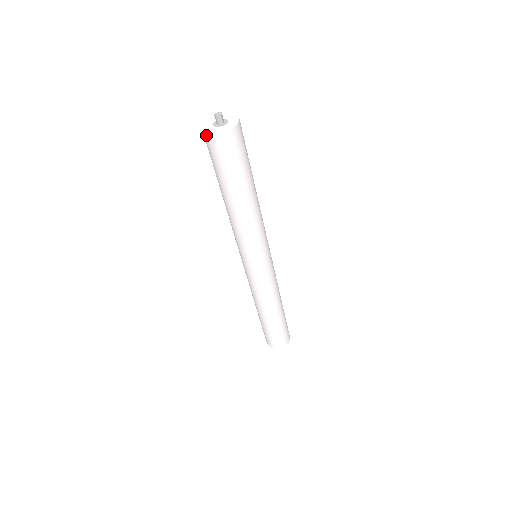
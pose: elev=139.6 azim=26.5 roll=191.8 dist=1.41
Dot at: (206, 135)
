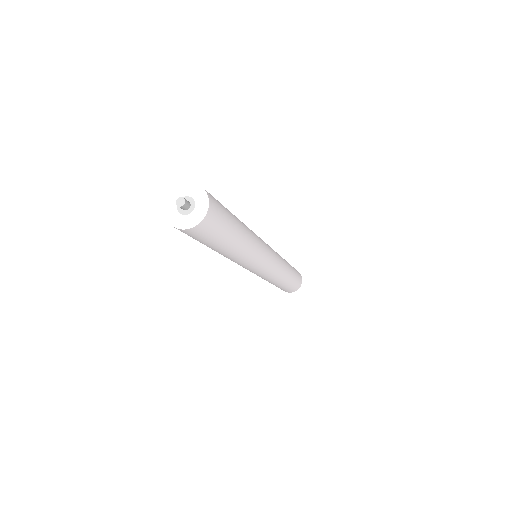
Dot at: (167, 216)
